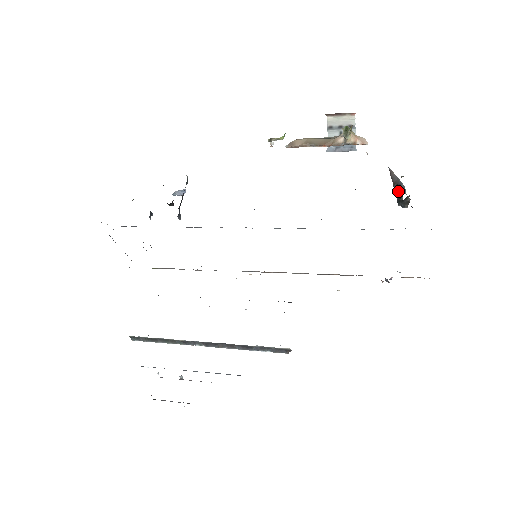
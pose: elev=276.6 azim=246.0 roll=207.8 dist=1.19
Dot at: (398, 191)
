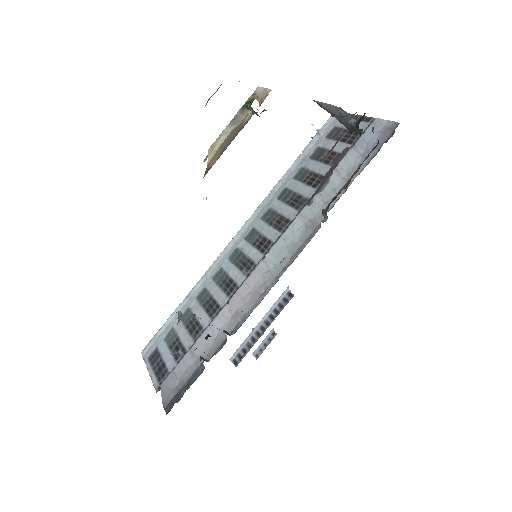
Dot at: (344, 121)
